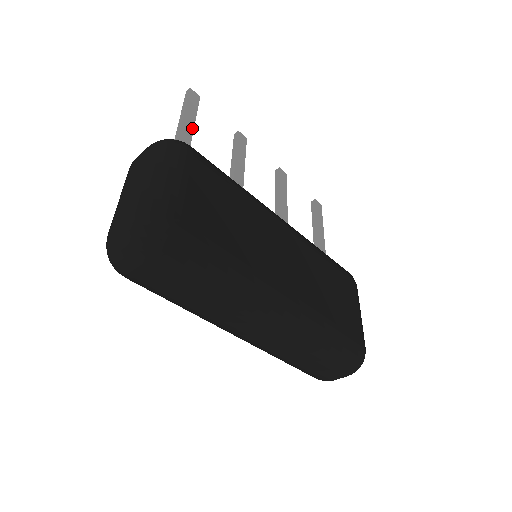
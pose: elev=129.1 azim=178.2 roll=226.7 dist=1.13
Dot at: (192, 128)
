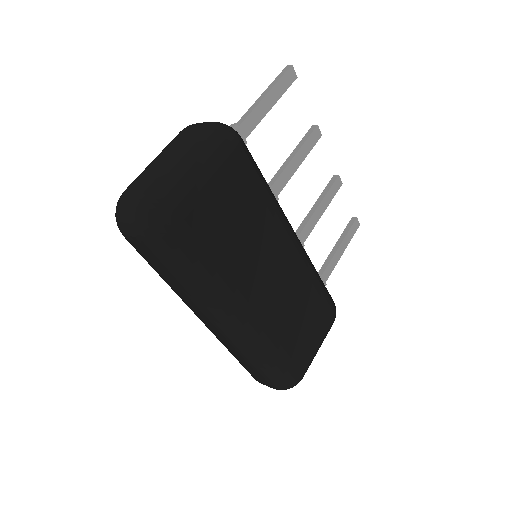
Dot at: (267, 111)
